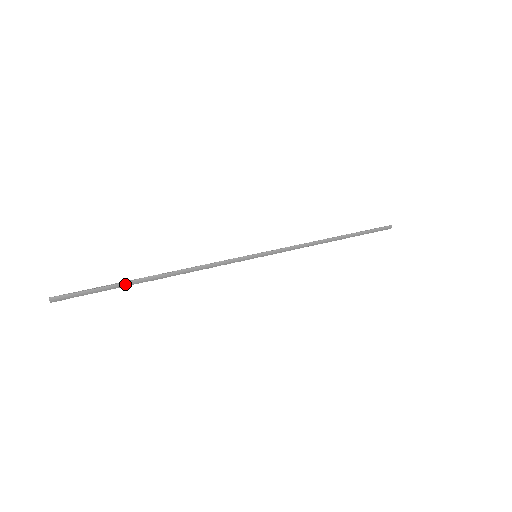
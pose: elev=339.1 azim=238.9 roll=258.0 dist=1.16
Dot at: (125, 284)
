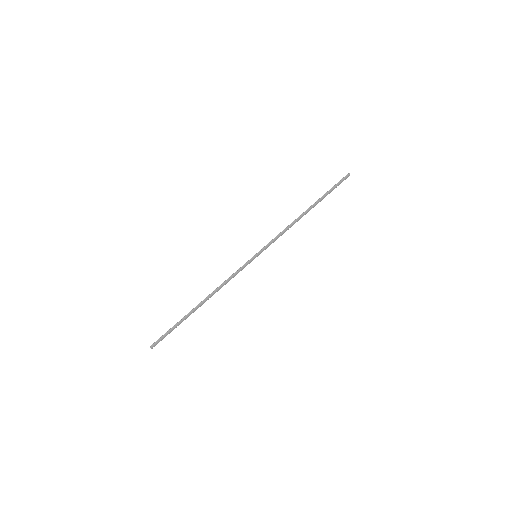
Dot at: (185, 318)
